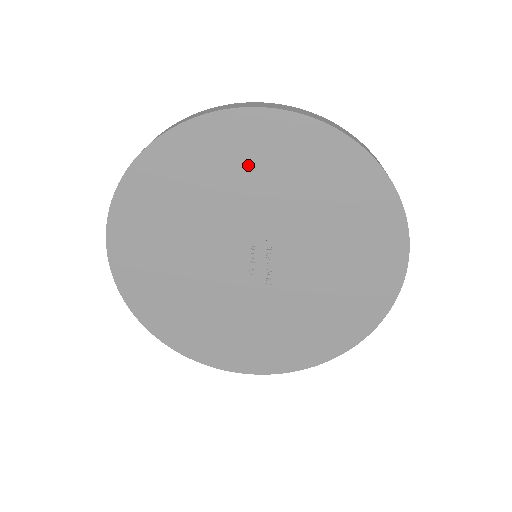
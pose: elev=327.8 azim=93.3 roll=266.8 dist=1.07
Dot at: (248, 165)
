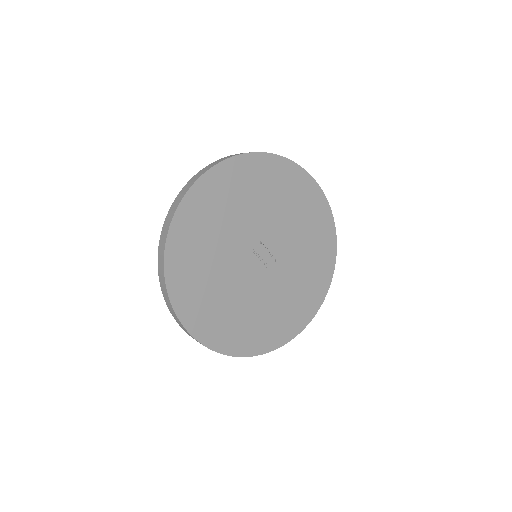
Dot at: (215, 213)
